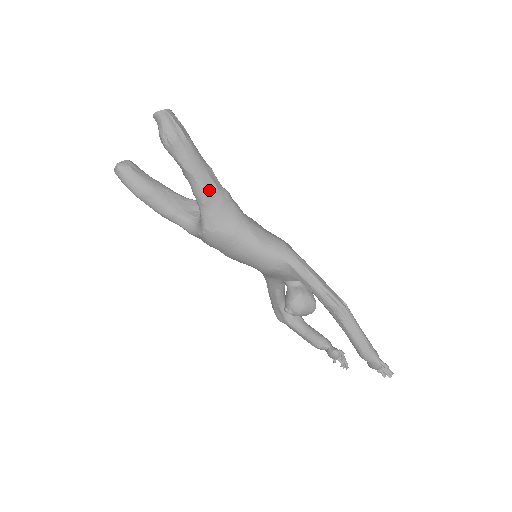
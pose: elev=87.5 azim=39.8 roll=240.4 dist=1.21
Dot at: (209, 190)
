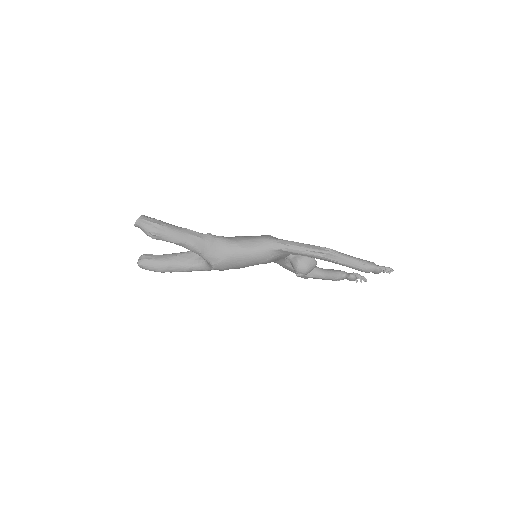
Dot at: (197, 243)
